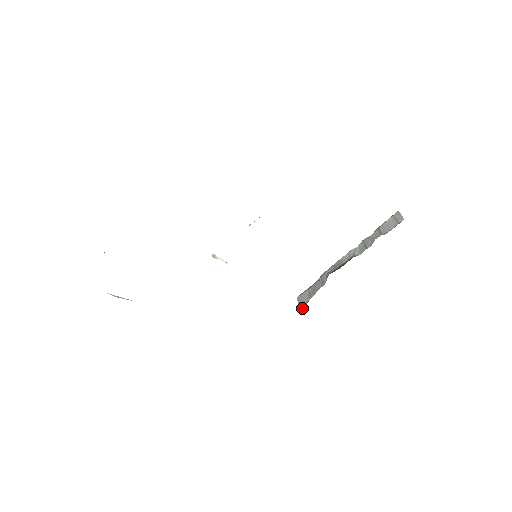
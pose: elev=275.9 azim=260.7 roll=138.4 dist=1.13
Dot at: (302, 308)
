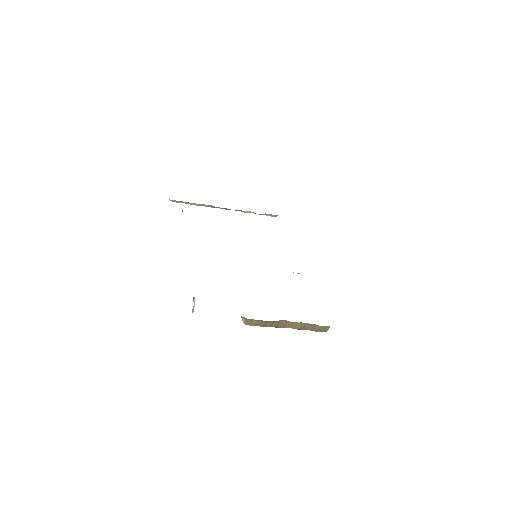
Dot at: occluded
